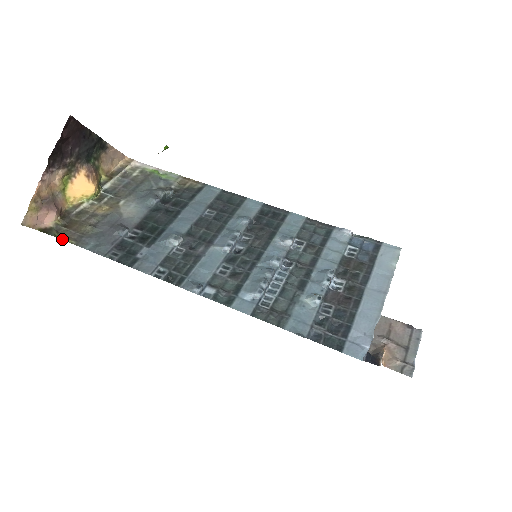
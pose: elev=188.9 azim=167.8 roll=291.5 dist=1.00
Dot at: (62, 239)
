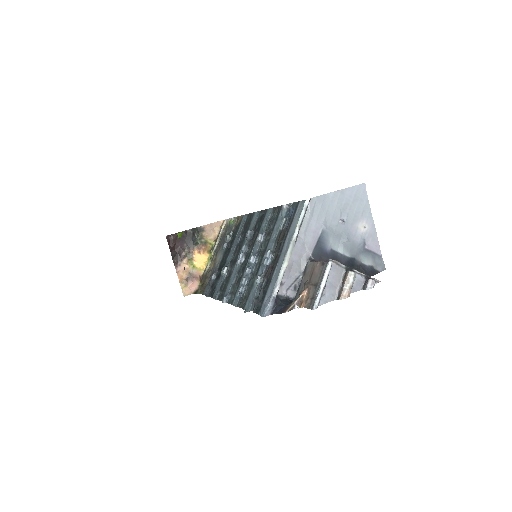
Dot at: occluded
